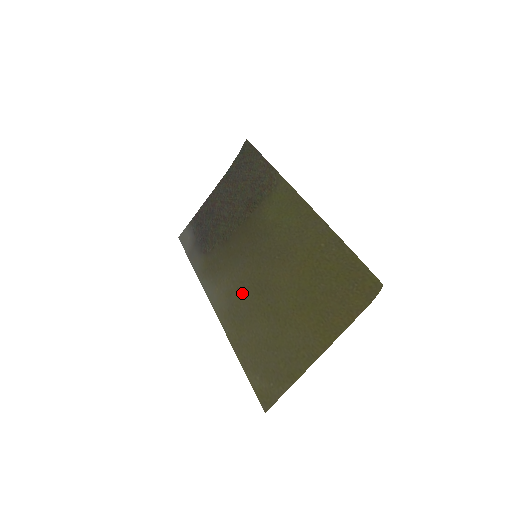
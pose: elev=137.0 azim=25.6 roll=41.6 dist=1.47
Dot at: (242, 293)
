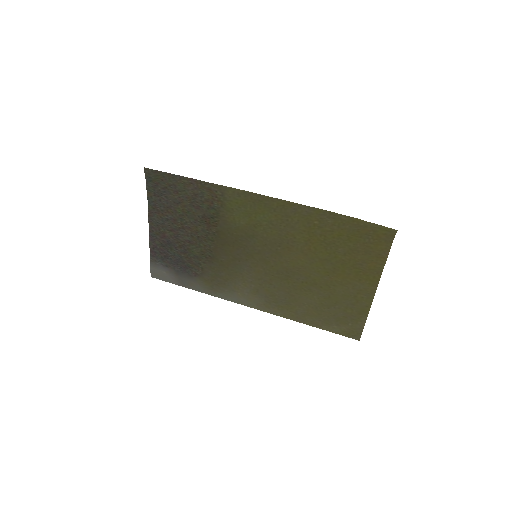
Dot at: (268, 286)
